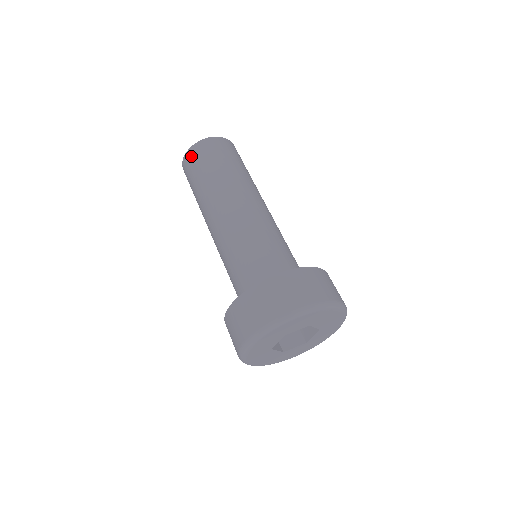
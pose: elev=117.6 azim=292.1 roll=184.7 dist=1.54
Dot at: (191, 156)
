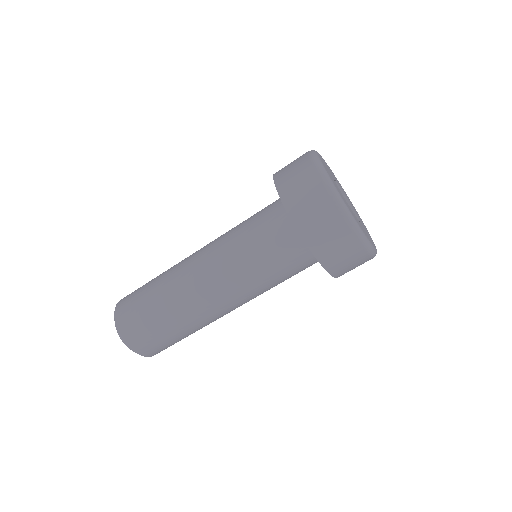
Dot at: (122, 306)
